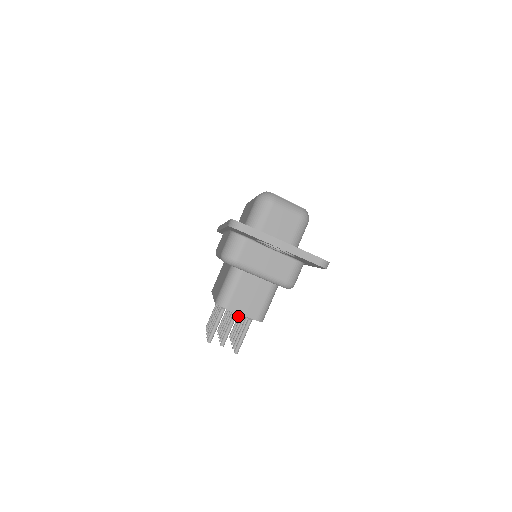
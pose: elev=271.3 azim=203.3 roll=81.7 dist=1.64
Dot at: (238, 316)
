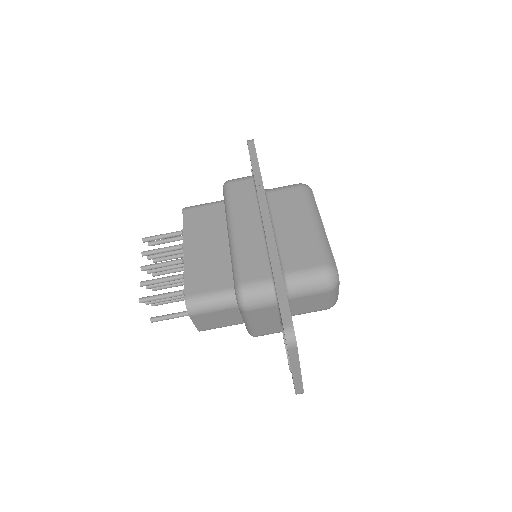
Dot at: (180, 255)
